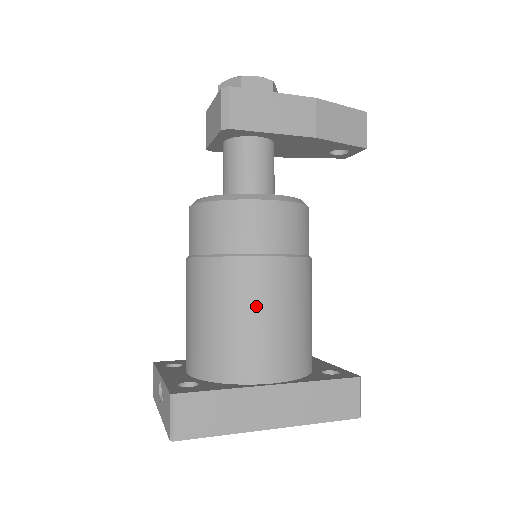
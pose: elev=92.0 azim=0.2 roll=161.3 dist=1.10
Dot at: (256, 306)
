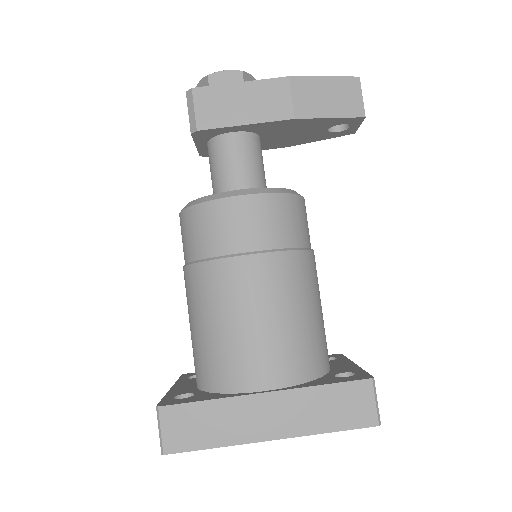
Dot at: (238, 309)
